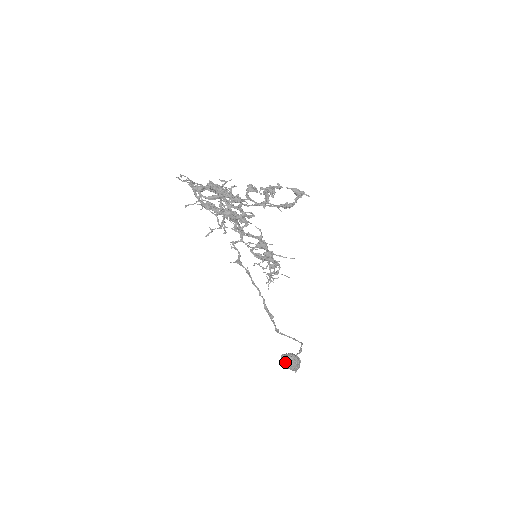
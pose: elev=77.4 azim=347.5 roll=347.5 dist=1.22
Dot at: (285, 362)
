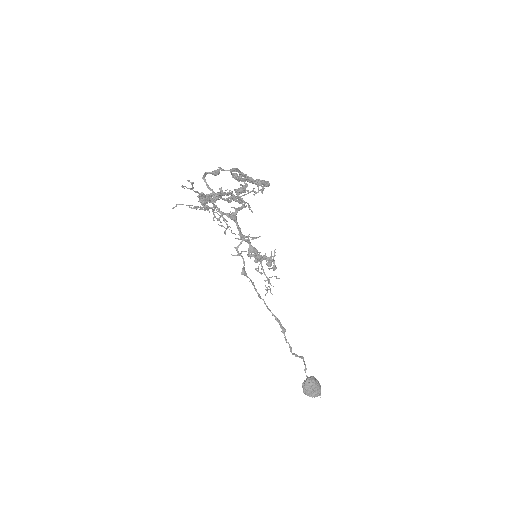
Dot at: (310, 387)
